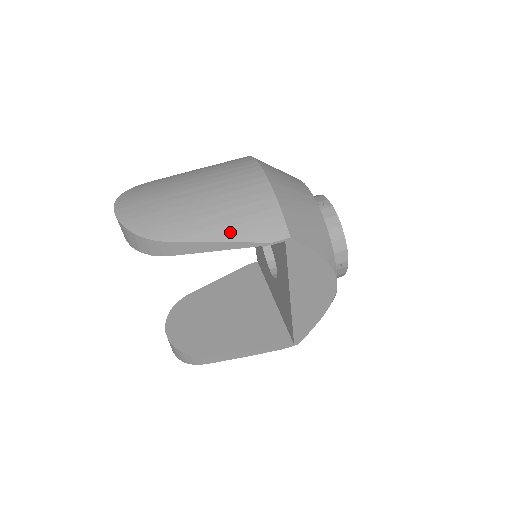
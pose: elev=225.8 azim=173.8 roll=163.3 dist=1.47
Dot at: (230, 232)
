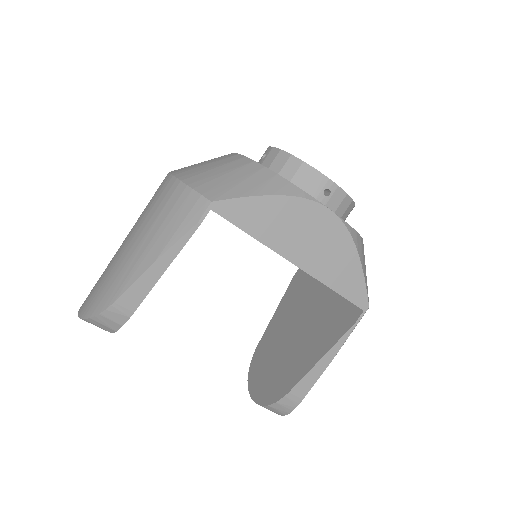
Dot at: (158, 246)
